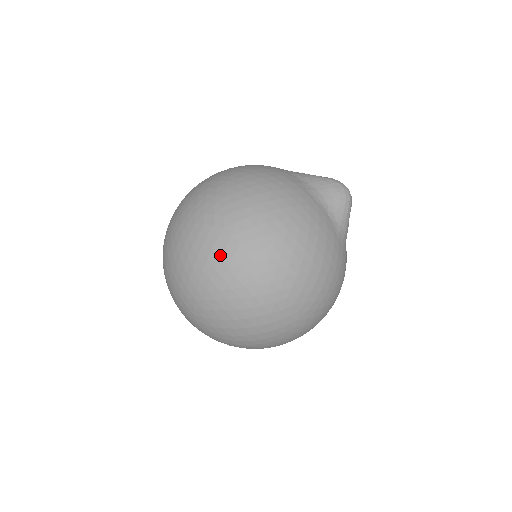
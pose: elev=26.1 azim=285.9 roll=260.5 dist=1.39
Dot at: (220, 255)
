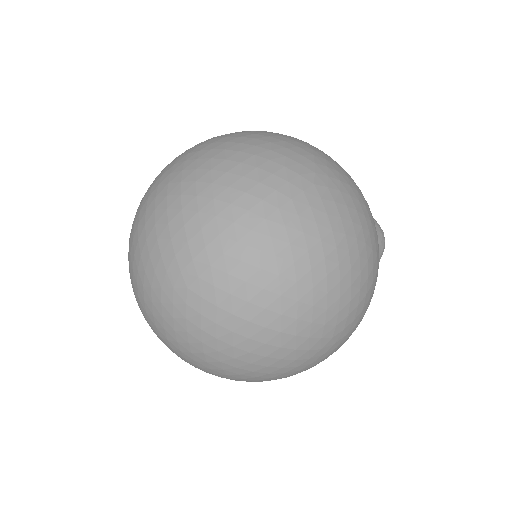
Dot at: (300, 212)
